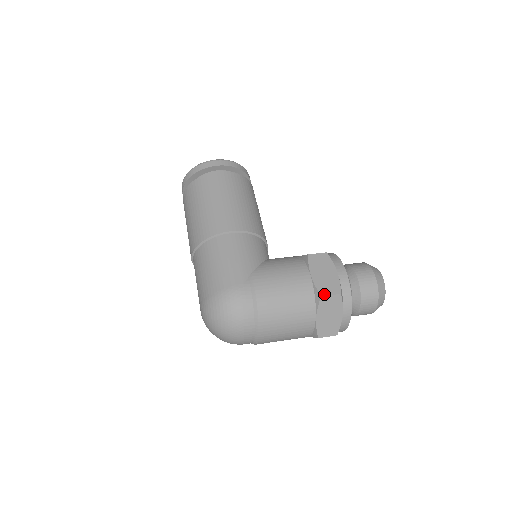
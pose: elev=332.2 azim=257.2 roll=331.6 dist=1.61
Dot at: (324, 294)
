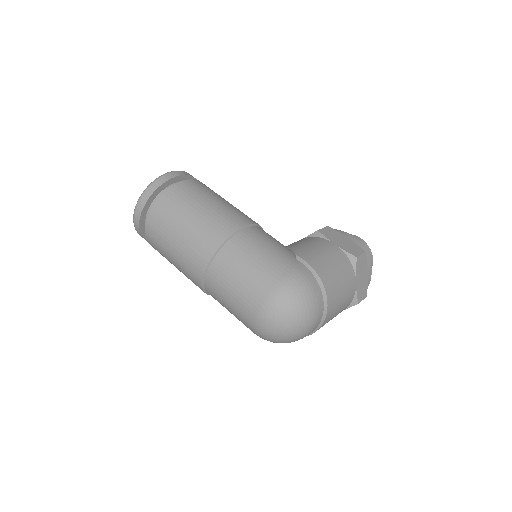
Dot at: (357, 255)
